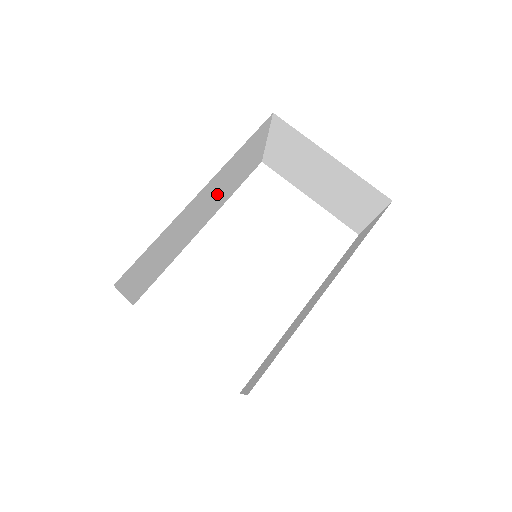
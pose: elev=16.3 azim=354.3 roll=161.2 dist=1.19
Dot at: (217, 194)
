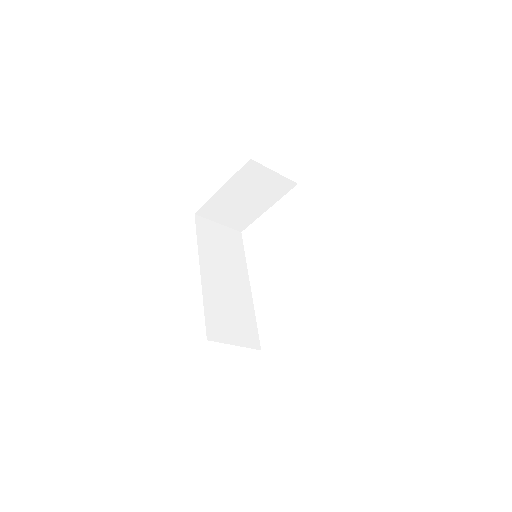
Dot at: (225, 265)
